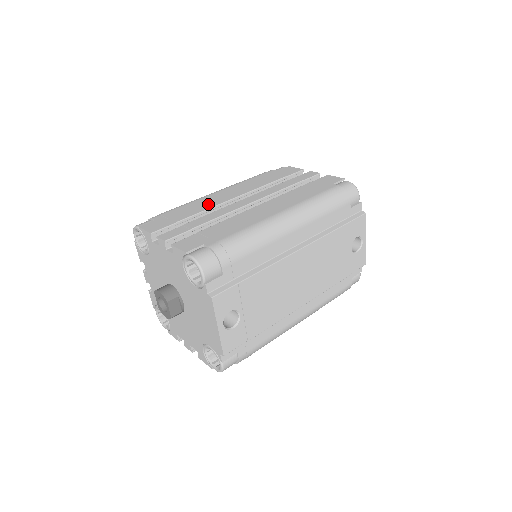
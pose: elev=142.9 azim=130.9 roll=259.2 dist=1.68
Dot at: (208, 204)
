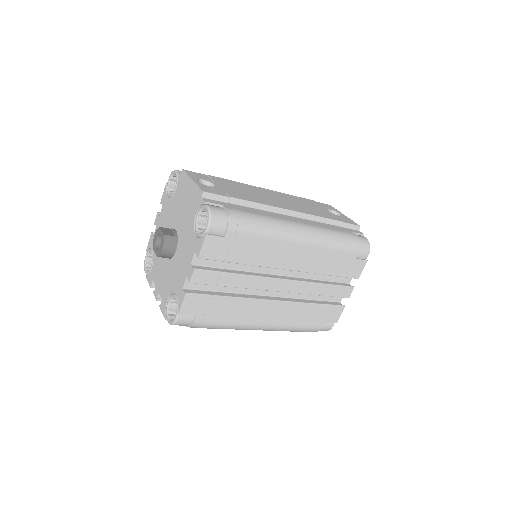
Dot at: occluded
